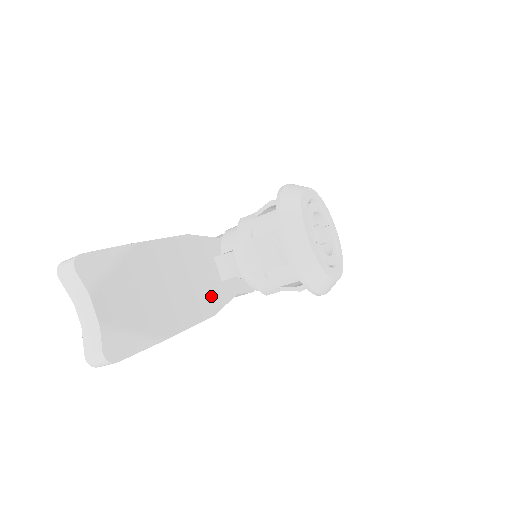
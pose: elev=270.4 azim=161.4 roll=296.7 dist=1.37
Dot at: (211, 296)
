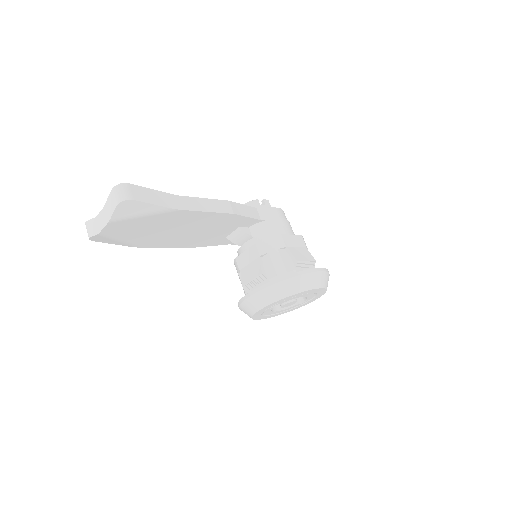
Dot at: (205, 241)
